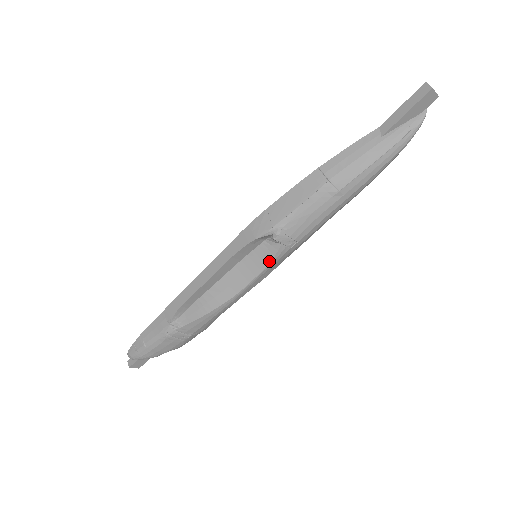
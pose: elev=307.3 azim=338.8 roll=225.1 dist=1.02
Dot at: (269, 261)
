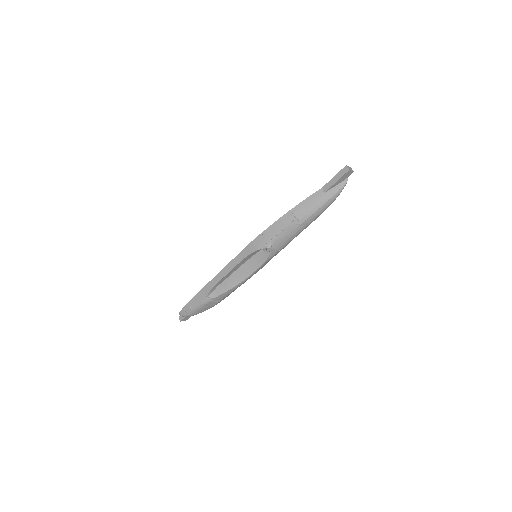
Dot at: (264, 261)
